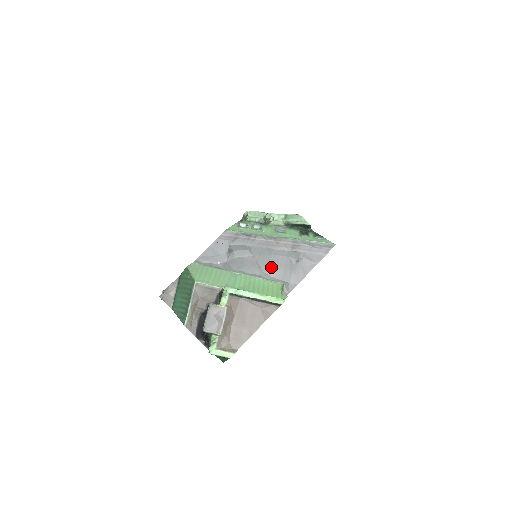
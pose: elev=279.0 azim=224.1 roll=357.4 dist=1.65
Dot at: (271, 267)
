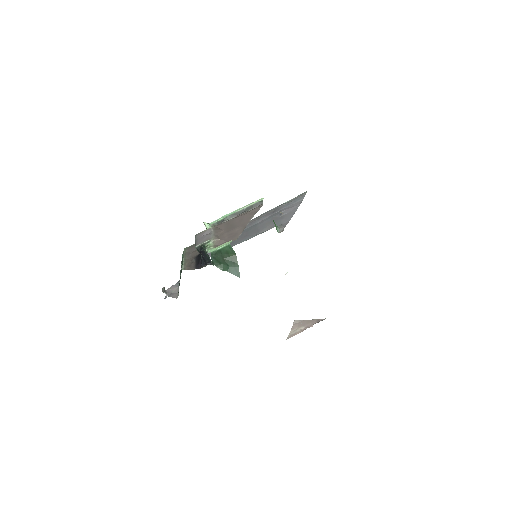
Dot at: (260, 229)
